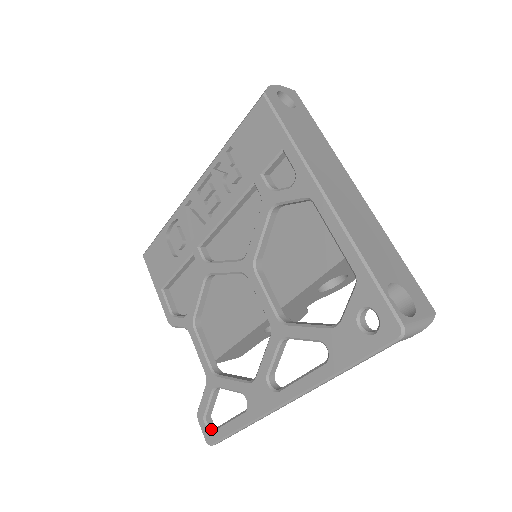
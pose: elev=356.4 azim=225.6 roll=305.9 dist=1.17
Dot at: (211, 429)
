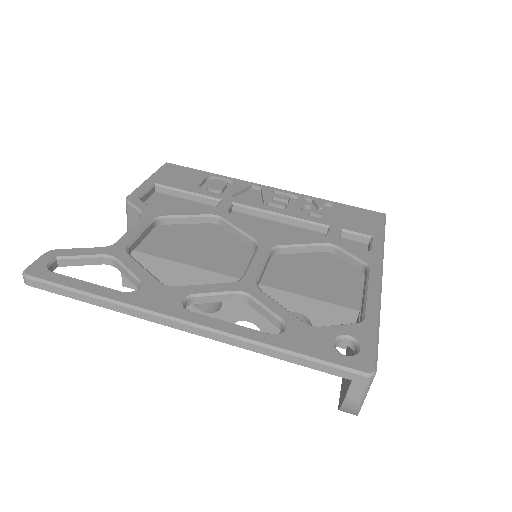
Dot at: (50, 269)
